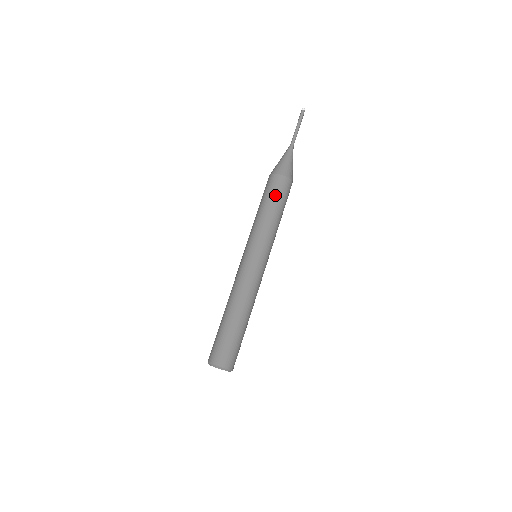
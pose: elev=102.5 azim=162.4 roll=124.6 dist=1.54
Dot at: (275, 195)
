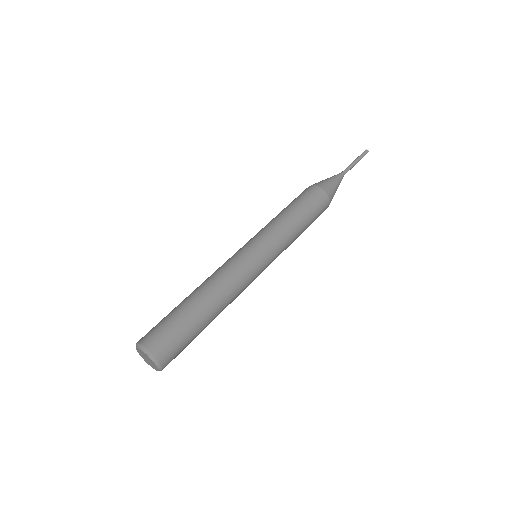
Dot at: (303, 201)
